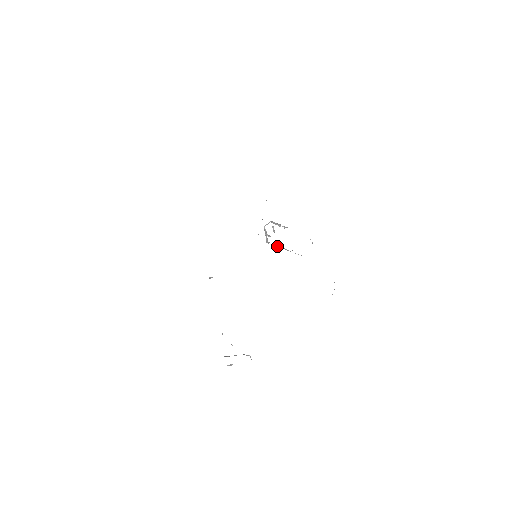
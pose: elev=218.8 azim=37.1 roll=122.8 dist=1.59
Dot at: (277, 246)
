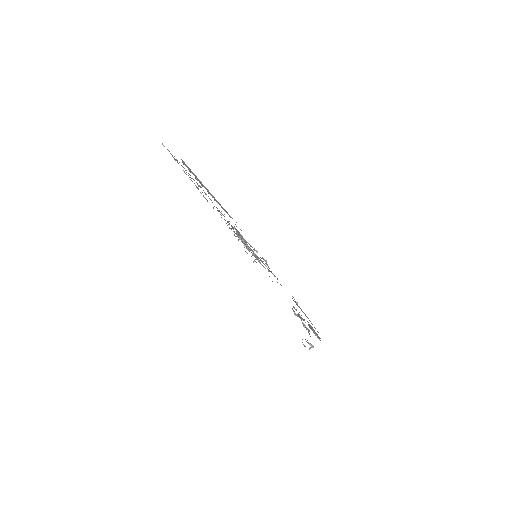
Dot at: occluded
